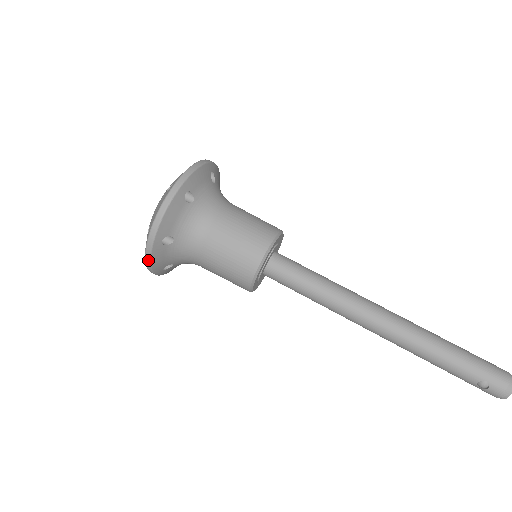
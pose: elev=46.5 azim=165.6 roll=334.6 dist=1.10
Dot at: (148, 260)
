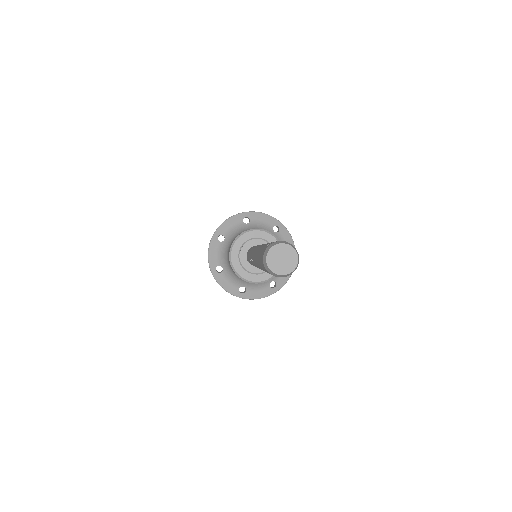
Dot at: (229, 218)
